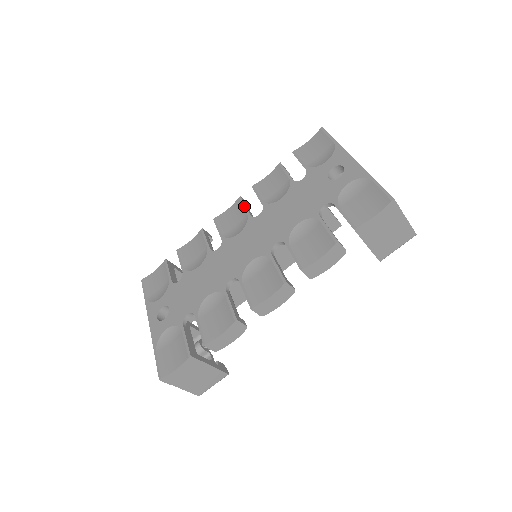
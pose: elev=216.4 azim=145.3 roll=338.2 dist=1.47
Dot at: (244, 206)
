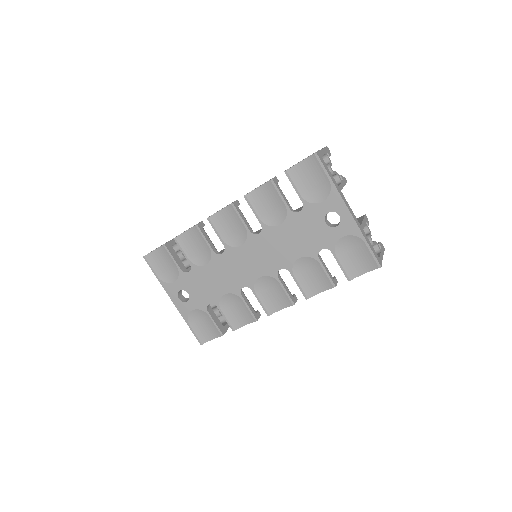
Dot at: (240, 217)
